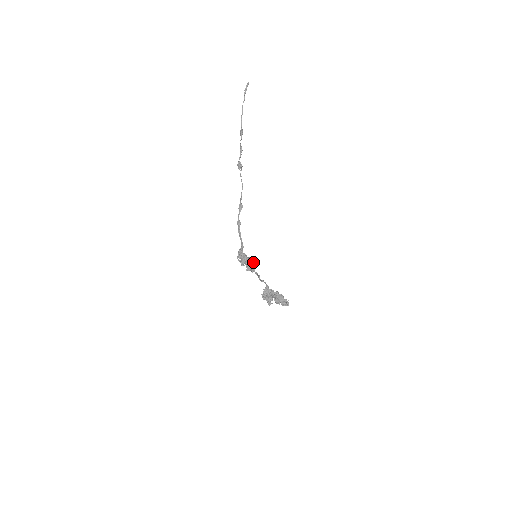
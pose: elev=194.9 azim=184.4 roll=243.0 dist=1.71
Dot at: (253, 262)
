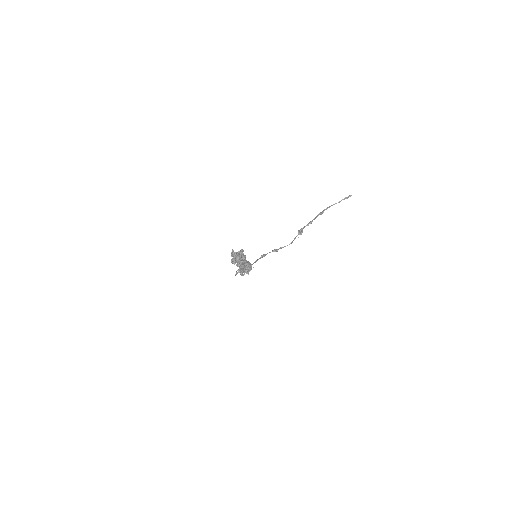
Dot at: occluded
